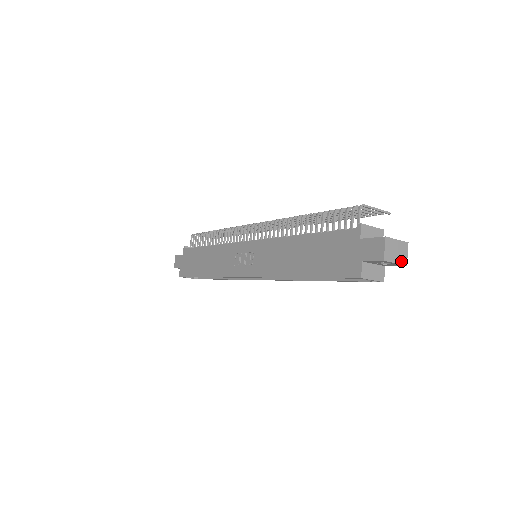
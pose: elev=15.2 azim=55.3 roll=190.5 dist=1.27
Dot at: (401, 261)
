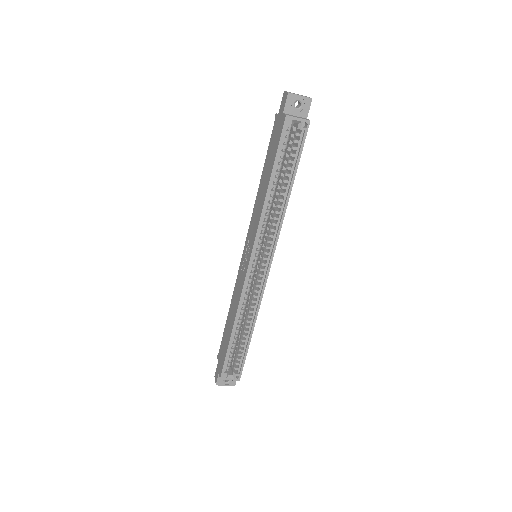
Dot at: (305, 97)
